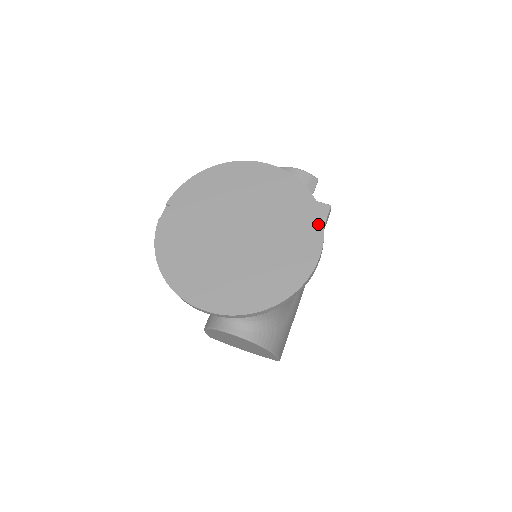
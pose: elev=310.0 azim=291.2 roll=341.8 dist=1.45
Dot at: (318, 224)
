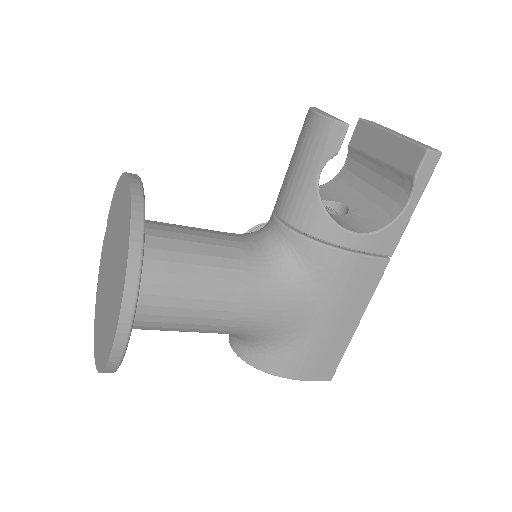
Dot at: (123, 285)
